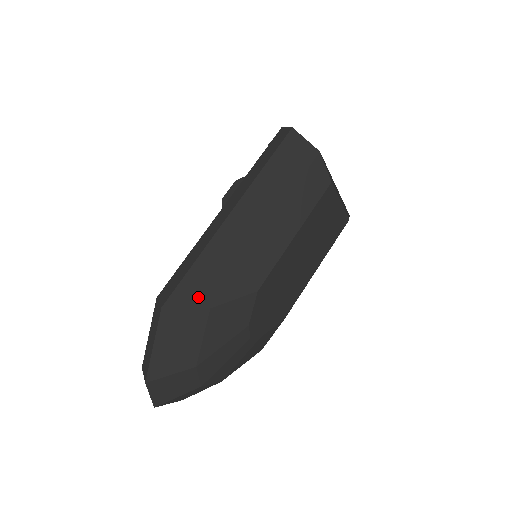
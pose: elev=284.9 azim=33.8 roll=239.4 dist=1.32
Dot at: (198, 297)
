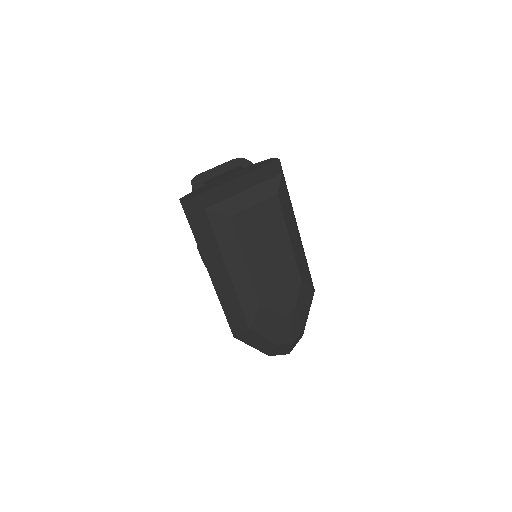
Dot at: (240, 326)
